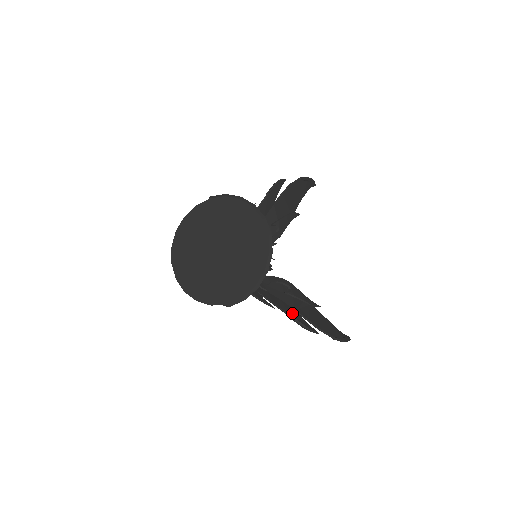
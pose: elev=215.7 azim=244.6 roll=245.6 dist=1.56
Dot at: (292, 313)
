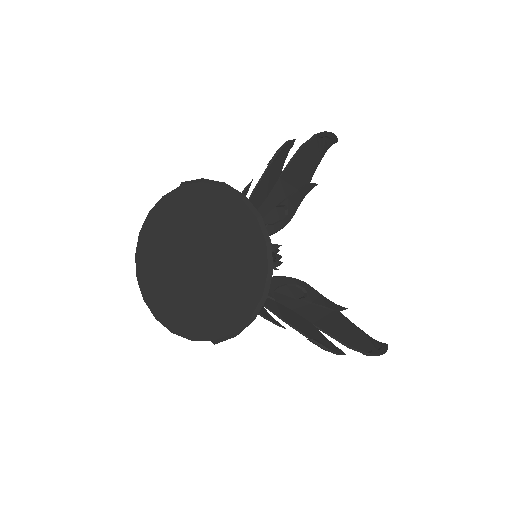
Dot at: (309, 330)
